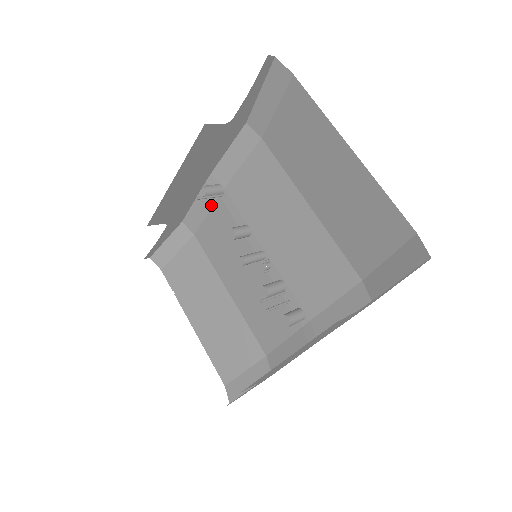
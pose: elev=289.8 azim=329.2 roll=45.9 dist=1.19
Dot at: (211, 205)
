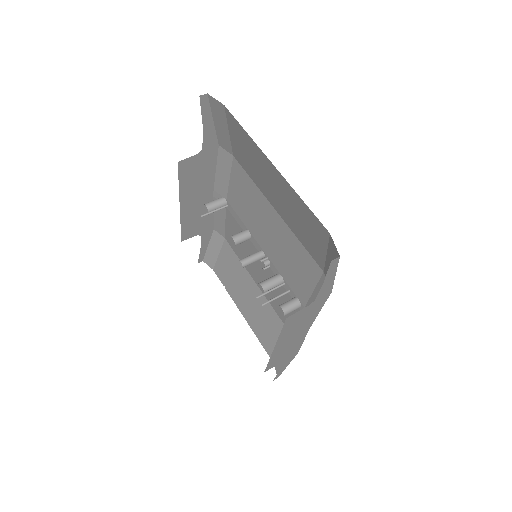
Dot at: (224, 214)
